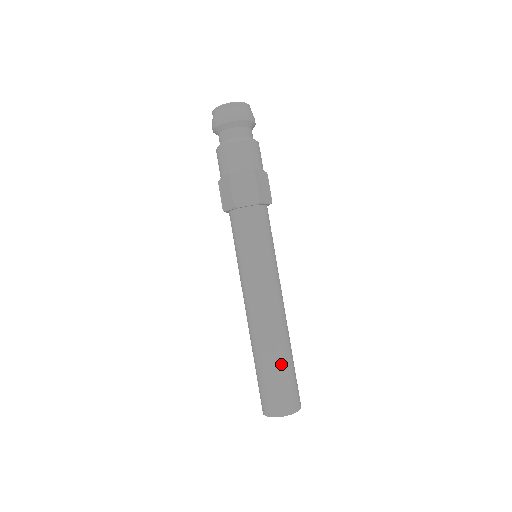
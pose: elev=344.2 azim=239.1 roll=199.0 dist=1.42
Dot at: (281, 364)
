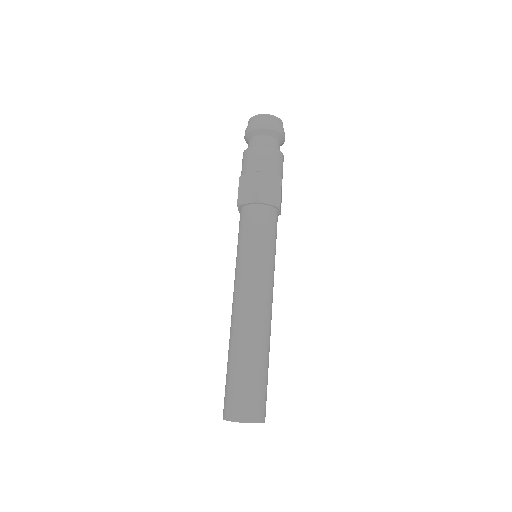
Dot at: (263, 366)
